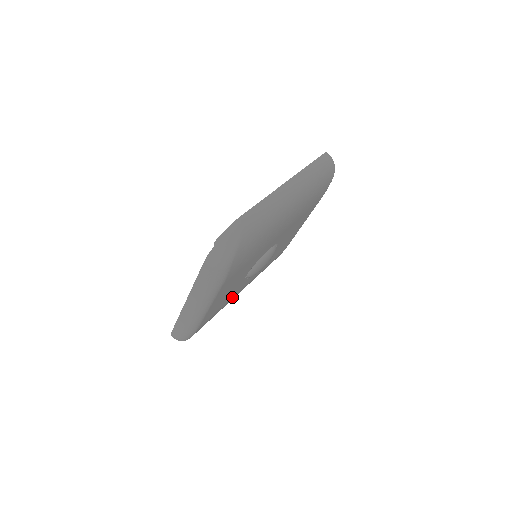
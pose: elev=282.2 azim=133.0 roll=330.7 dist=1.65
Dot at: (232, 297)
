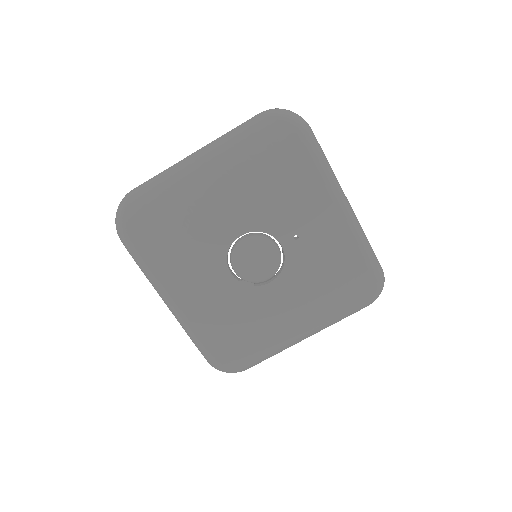
Dot at: (260, 317)
